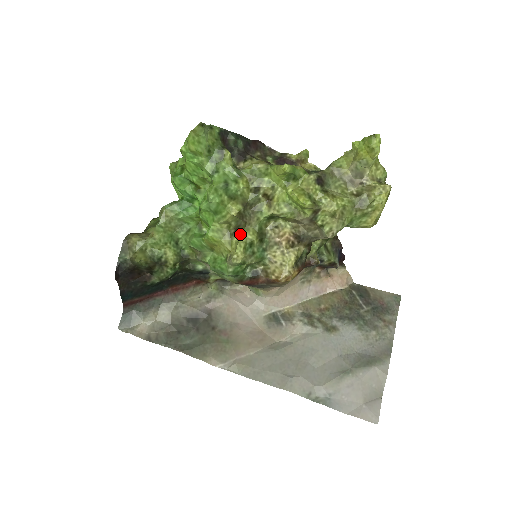
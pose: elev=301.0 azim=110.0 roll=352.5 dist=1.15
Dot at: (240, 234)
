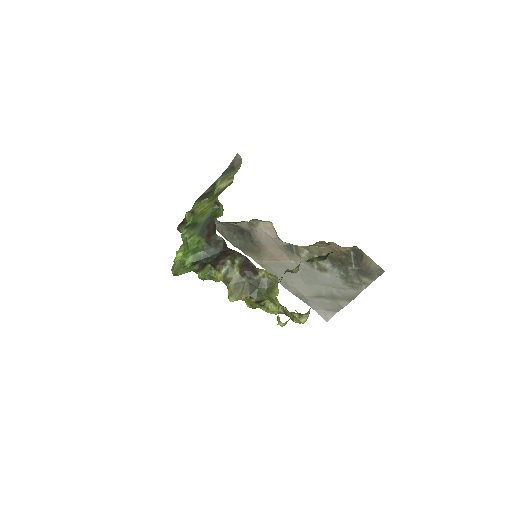
Dot at: occluded
